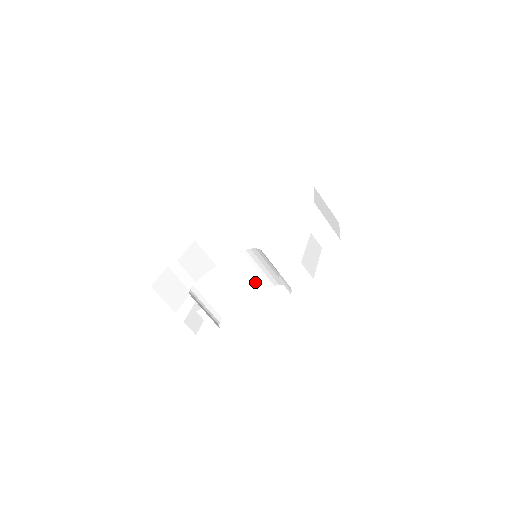
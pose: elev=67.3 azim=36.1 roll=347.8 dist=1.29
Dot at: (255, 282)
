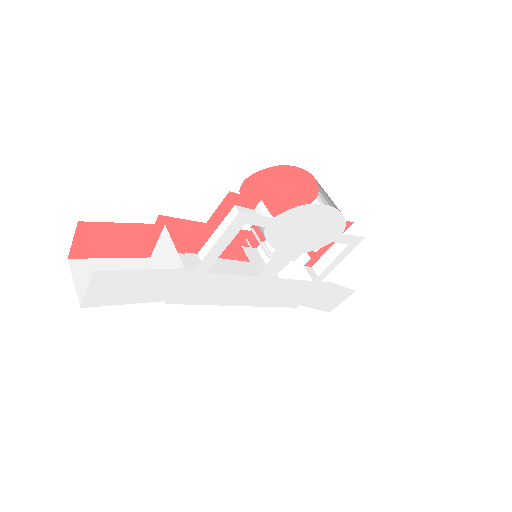
Dot at: occluded
